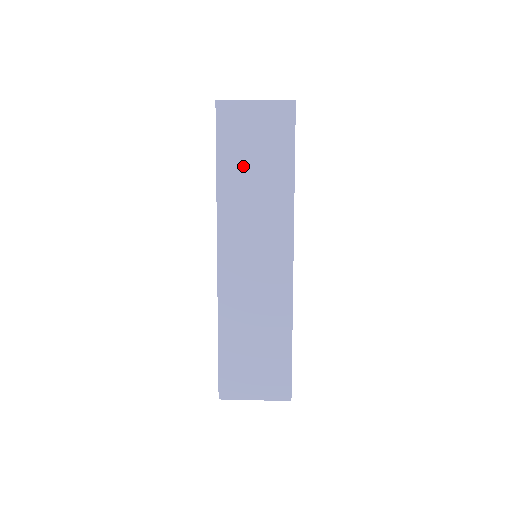
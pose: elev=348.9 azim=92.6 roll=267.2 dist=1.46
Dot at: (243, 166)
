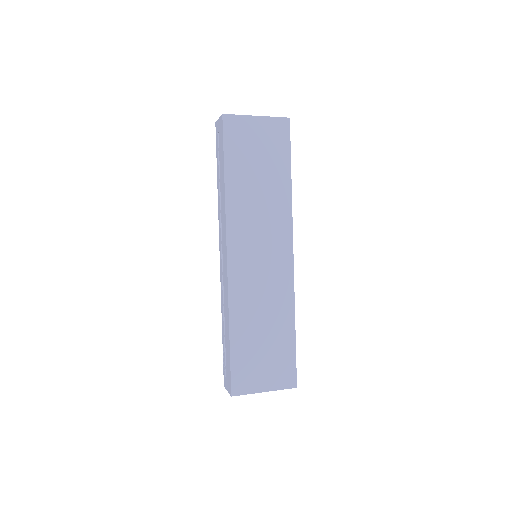
Dot at: (248, 173)
